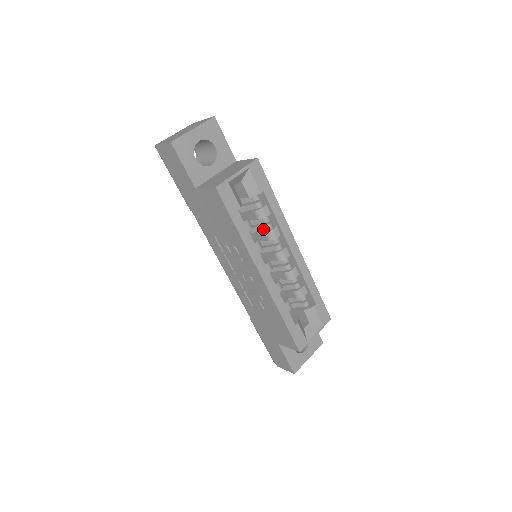
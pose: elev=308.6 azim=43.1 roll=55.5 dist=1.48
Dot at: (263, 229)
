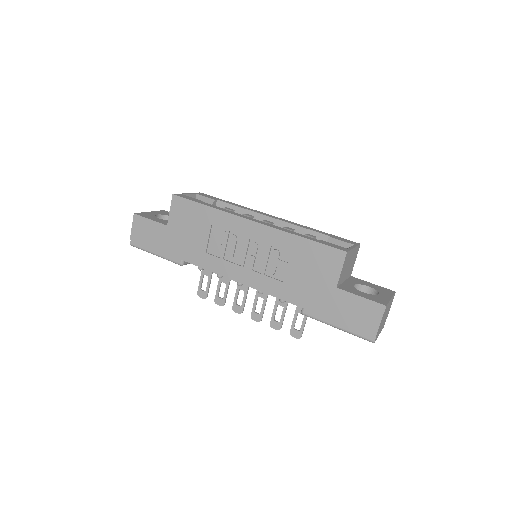
Dot at: occluded
